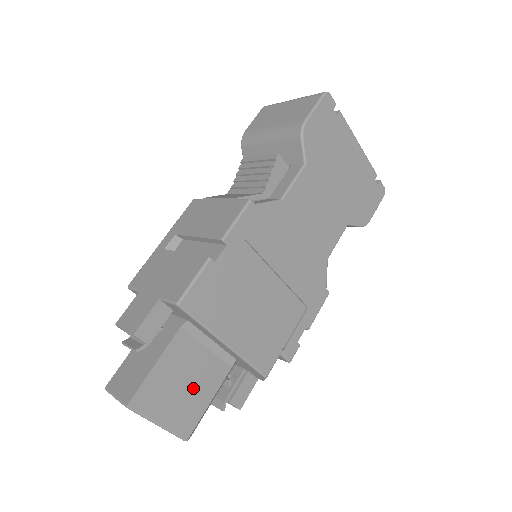
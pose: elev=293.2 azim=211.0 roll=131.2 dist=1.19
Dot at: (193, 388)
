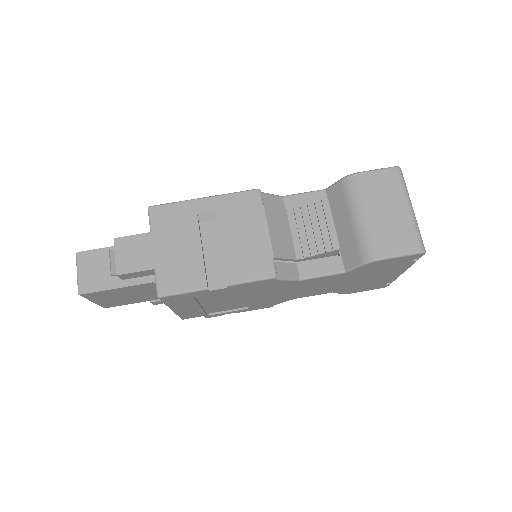
Dot at: (132, 298)
